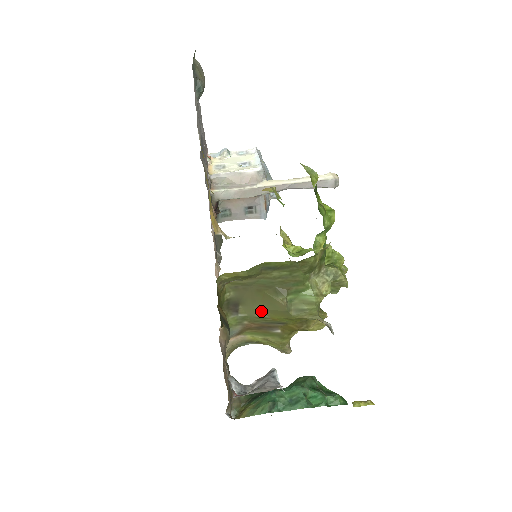
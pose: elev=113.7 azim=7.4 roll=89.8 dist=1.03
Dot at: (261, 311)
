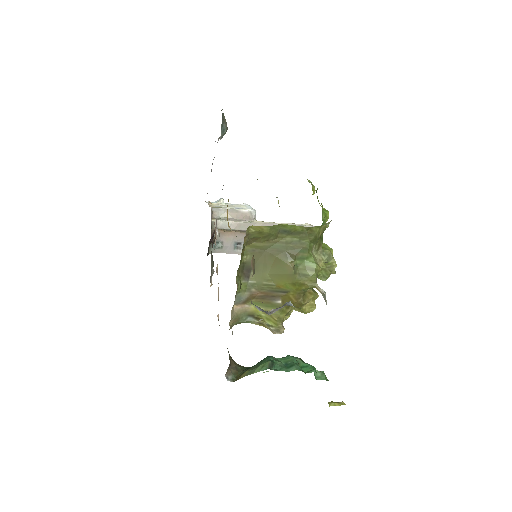
Dot at: (269, 277)
